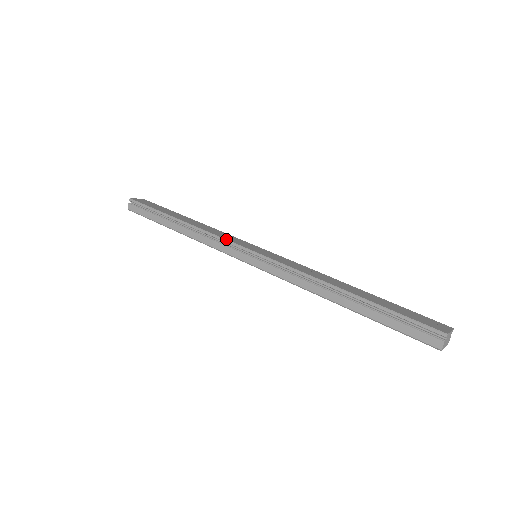
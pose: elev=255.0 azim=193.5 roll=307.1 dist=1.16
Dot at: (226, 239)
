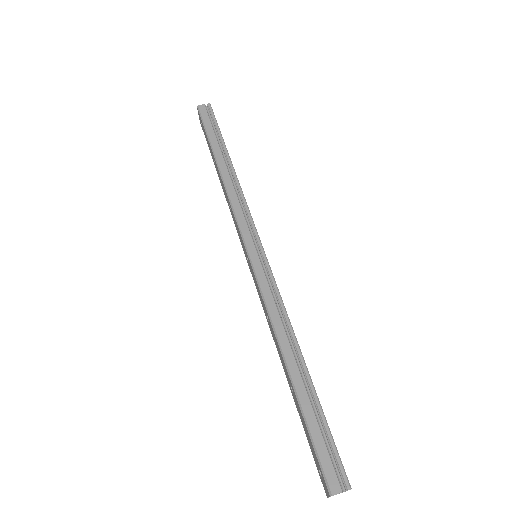
Dot at: occluded
